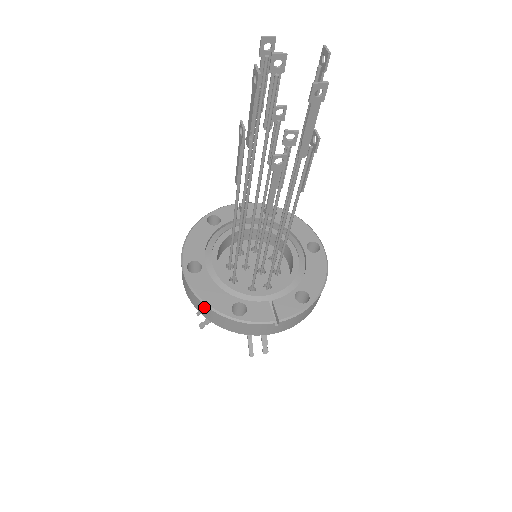
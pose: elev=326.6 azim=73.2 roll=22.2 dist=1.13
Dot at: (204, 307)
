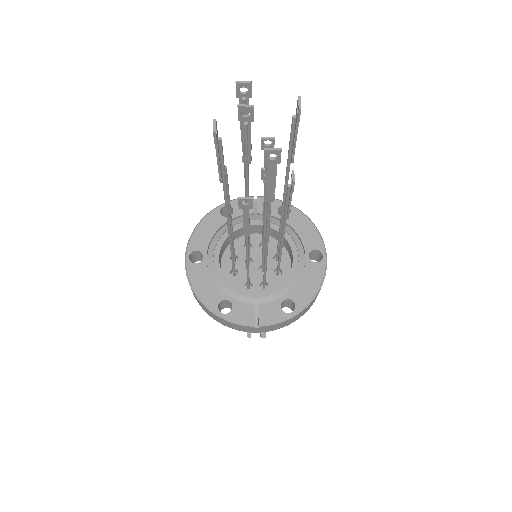
Dot at: (196, 297)
